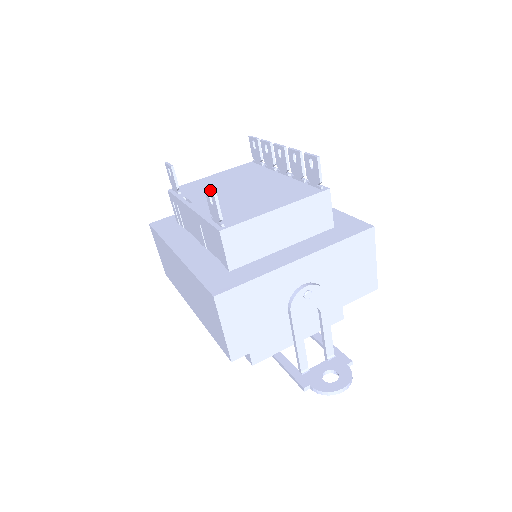
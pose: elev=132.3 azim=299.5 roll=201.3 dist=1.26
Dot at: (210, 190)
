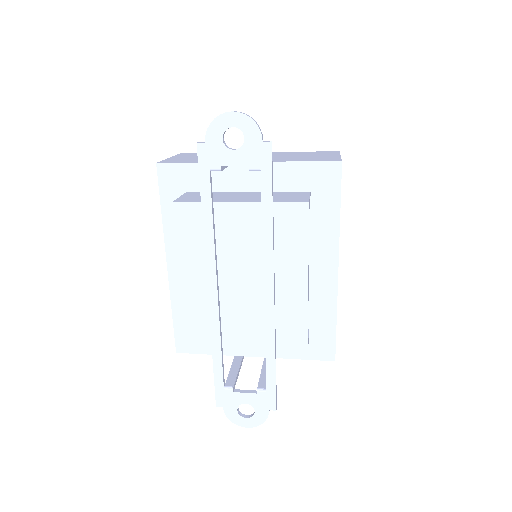
Dot at: occluded
